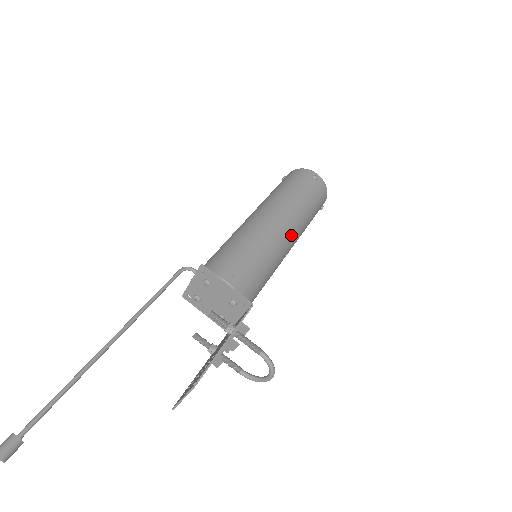
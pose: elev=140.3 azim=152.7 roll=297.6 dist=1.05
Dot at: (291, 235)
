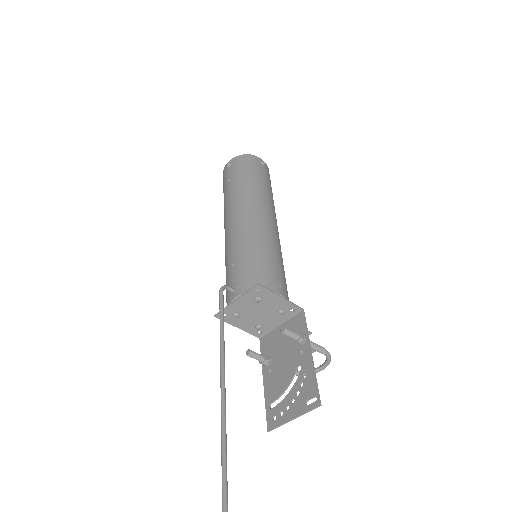
Dot at: occluded
